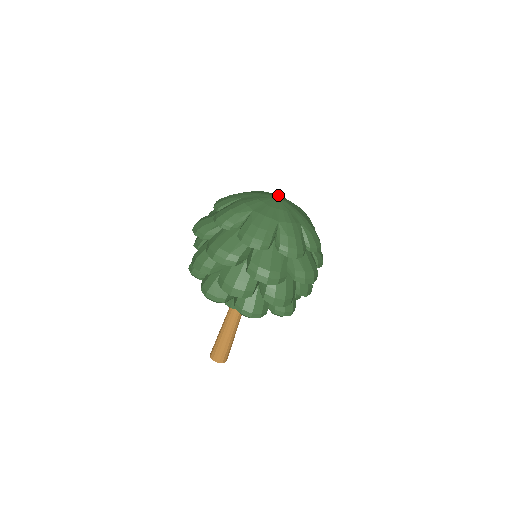
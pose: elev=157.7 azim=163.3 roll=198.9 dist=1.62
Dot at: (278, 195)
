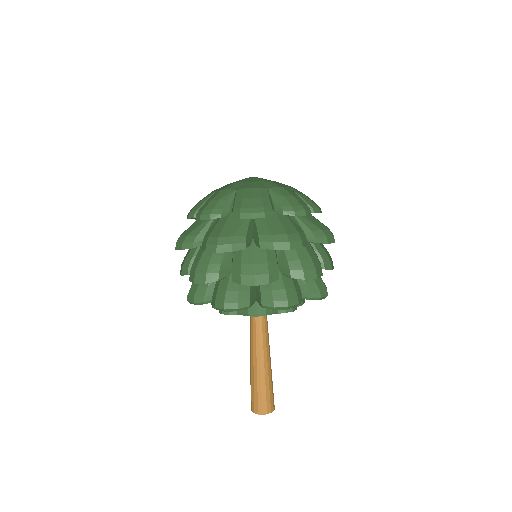
Dot at: occluded
